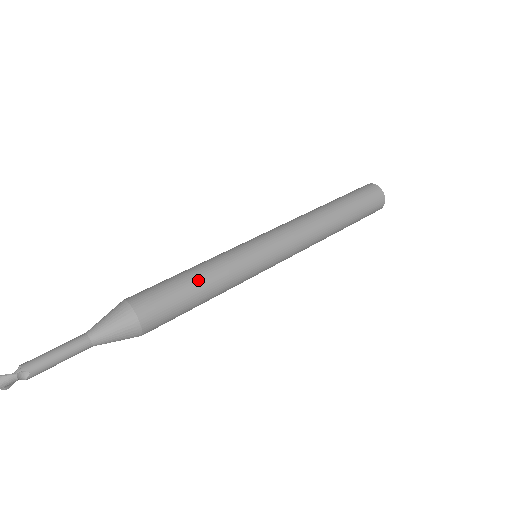
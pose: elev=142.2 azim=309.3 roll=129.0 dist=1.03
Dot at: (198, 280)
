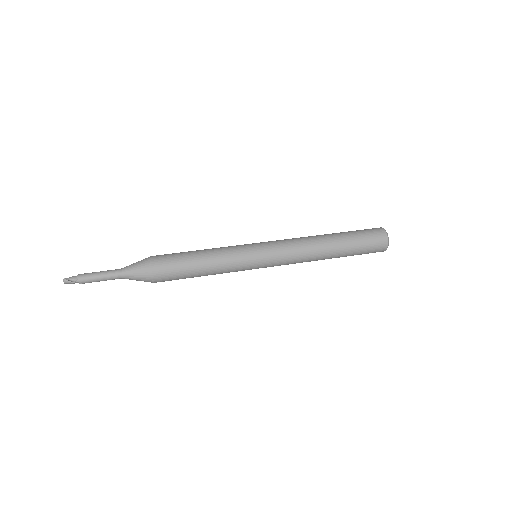
Dot at: (203, 271)
